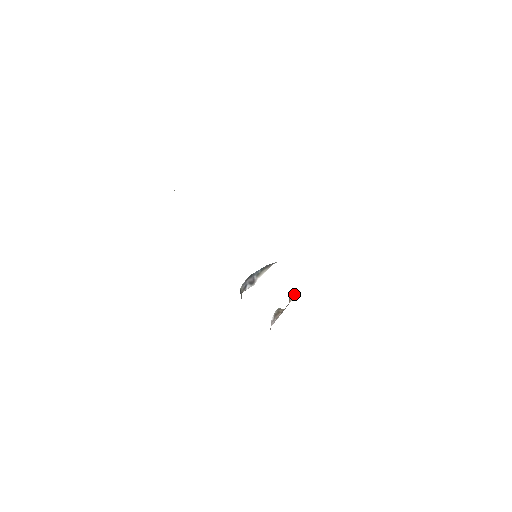
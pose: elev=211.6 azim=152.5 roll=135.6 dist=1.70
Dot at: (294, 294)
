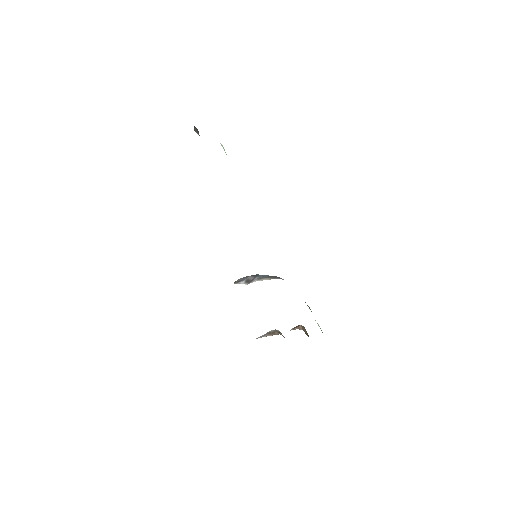
Dot at: (299, 328)
